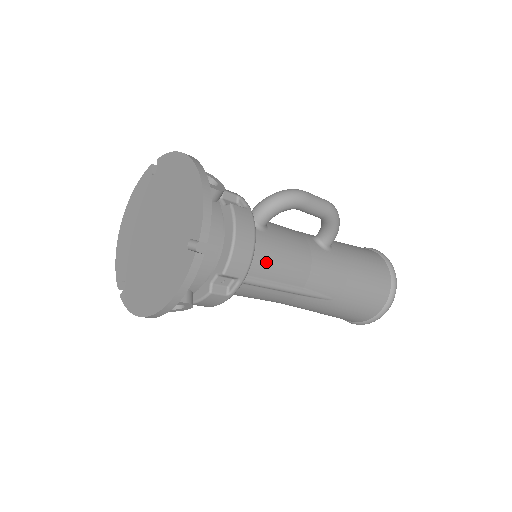
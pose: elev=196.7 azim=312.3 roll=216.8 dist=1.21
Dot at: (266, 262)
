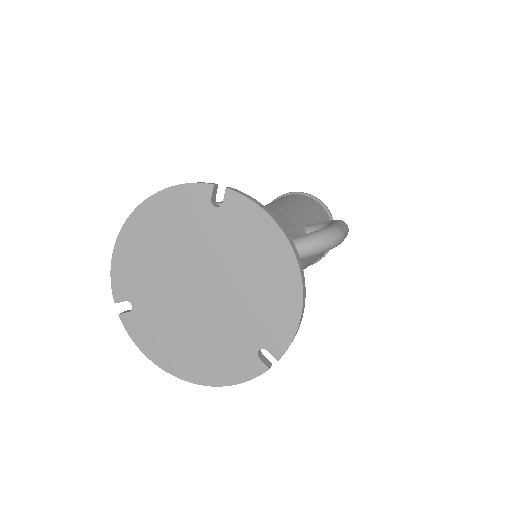
Dot at: occluded
